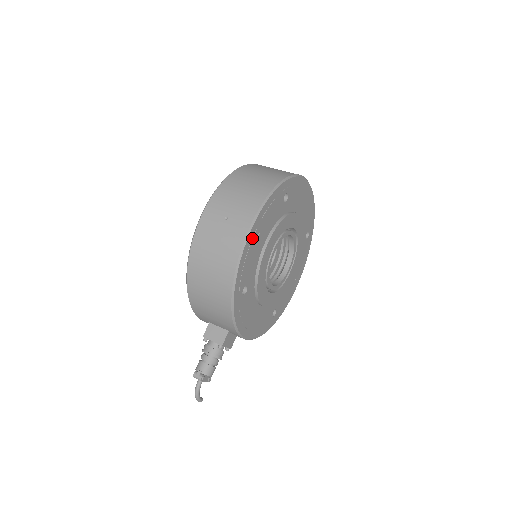
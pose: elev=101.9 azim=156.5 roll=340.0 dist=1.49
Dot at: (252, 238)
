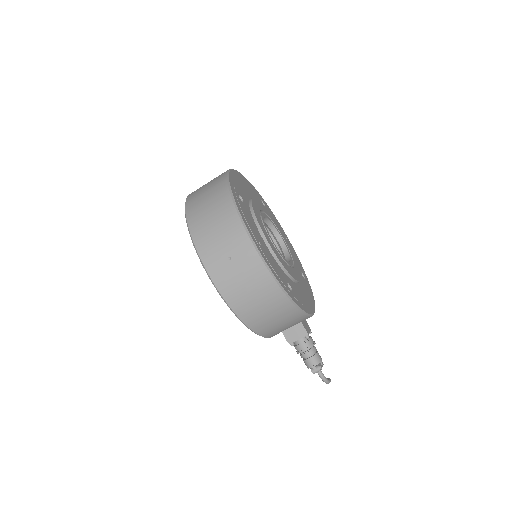
Dot at: (261, 251)
